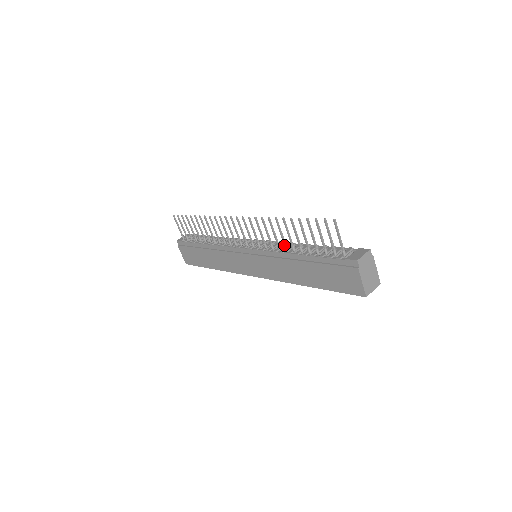
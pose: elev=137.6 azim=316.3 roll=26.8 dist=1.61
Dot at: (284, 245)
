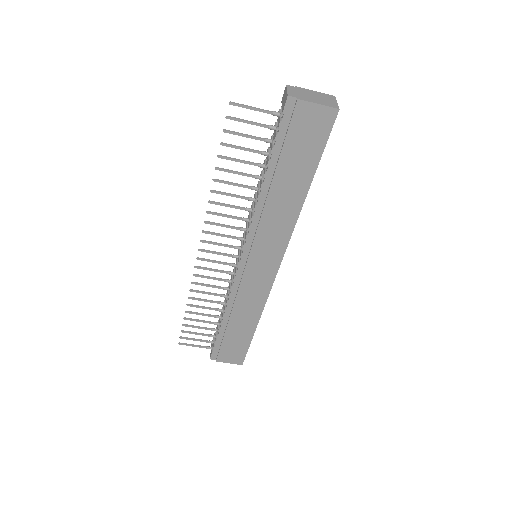
Dot at: occluded
